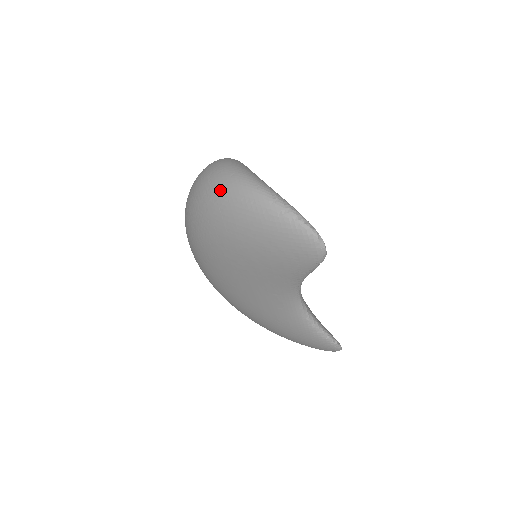
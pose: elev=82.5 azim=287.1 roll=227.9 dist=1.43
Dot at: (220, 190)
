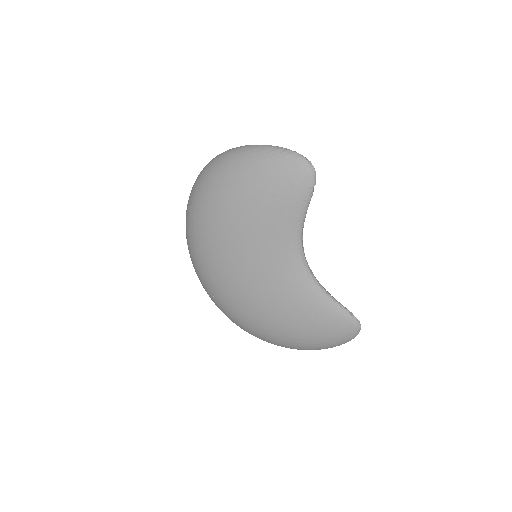
Dot at: (216, 163)
